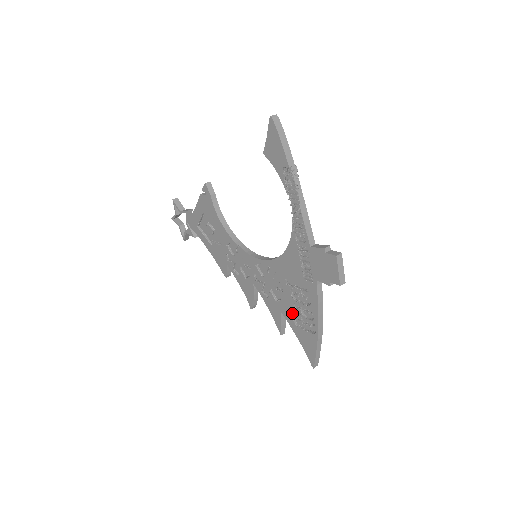
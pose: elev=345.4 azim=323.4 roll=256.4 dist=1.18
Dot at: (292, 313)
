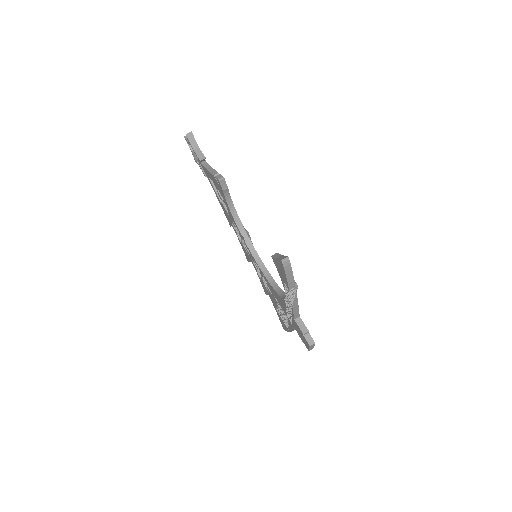
Dot at: (275, 306)
